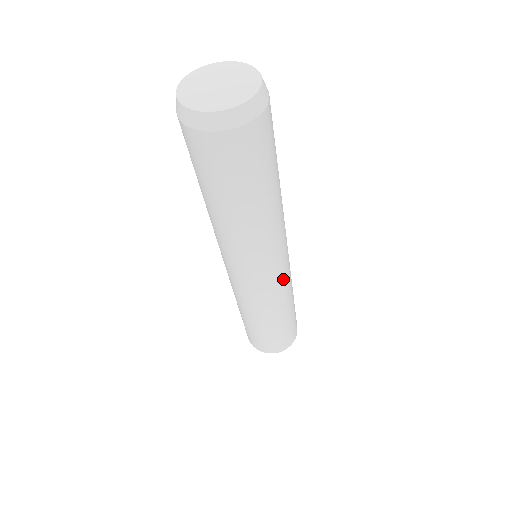
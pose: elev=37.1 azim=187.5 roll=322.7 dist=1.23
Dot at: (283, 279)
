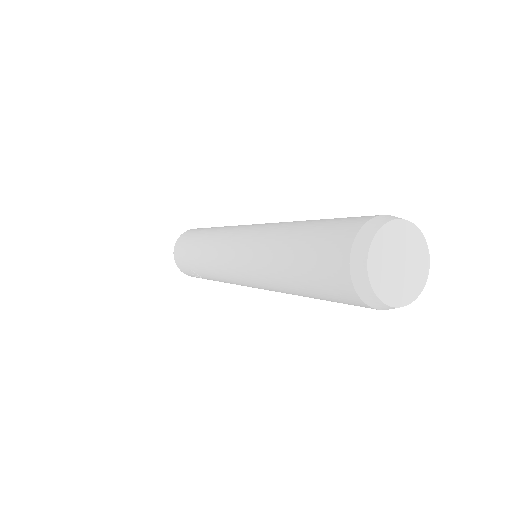
Dot at: occluded
